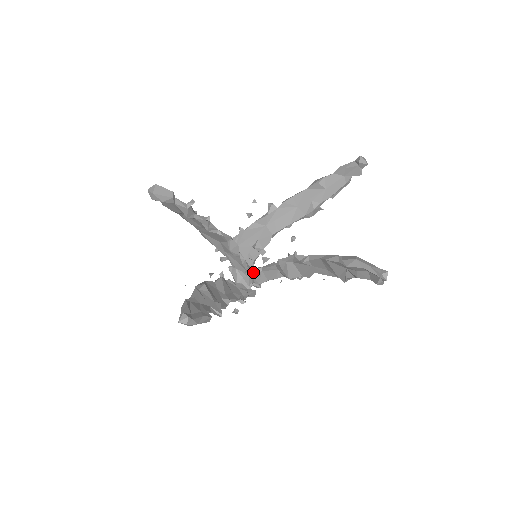
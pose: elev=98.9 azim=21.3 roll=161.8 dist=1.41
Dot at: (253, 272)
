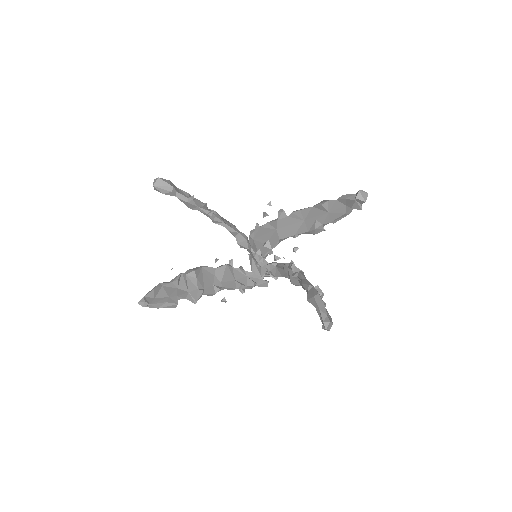
Dot at: (269, 265)
